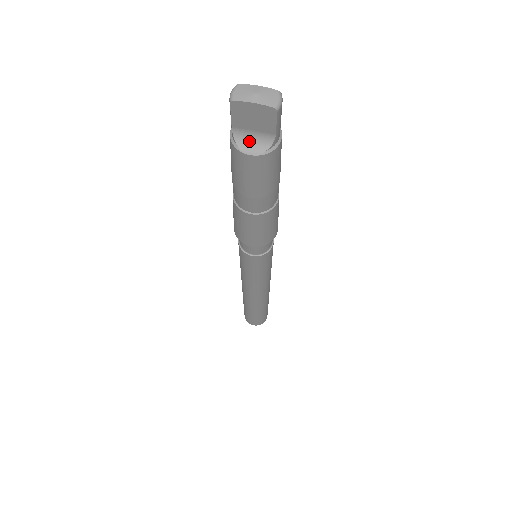
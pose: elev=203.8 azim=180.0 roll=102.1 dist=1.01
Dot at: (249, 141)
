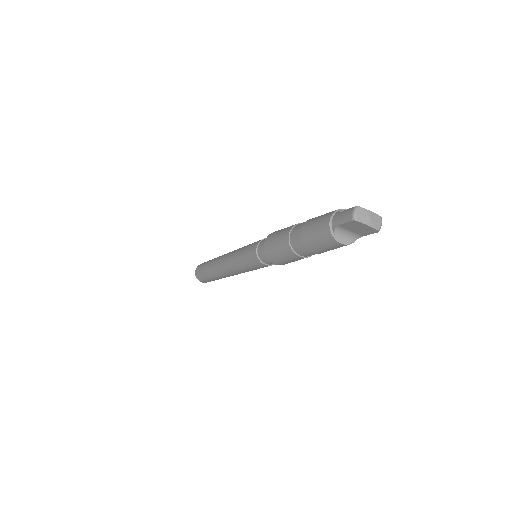
Dot at: (343, 234)
